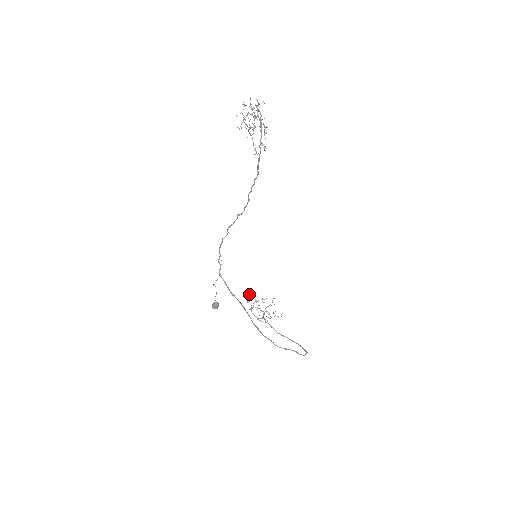
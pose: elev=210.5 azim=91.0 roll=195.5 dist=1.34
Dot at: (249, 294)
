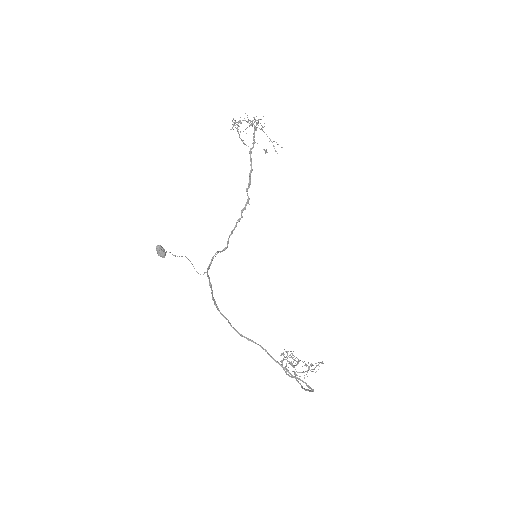
Dot at: occluded
